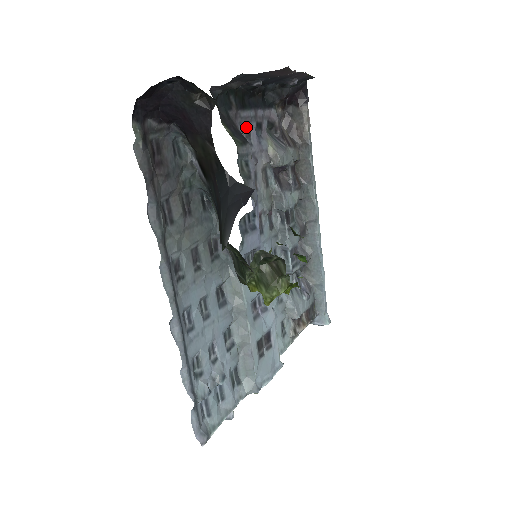
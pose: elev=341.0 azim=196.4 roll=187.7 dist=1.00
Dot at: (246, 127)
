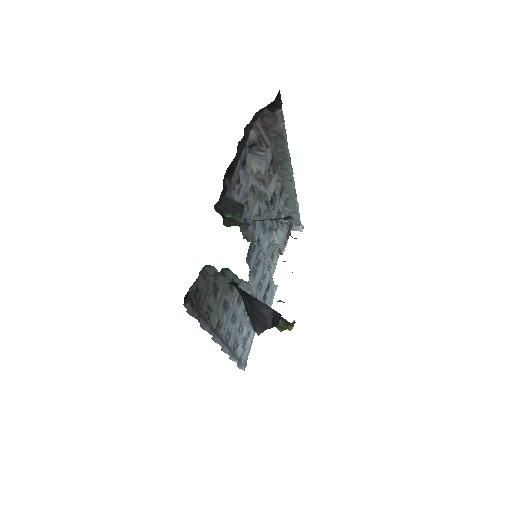
Dot at: (236, 179)
